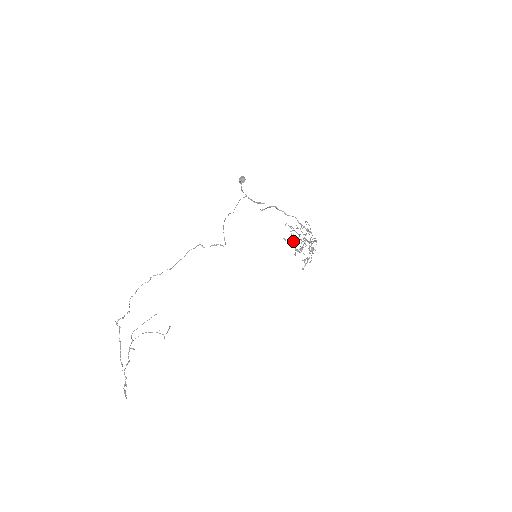
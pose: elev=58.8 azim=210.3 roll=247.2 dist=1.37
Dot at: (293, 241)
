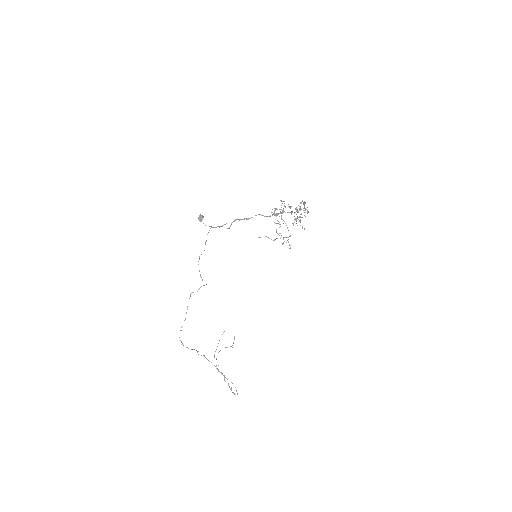
Dot at: (291, 213)
